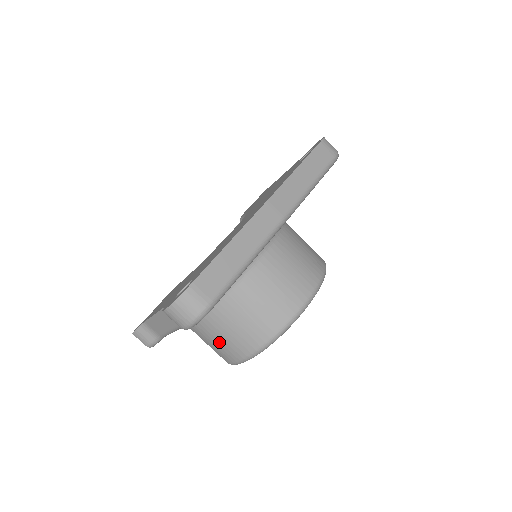
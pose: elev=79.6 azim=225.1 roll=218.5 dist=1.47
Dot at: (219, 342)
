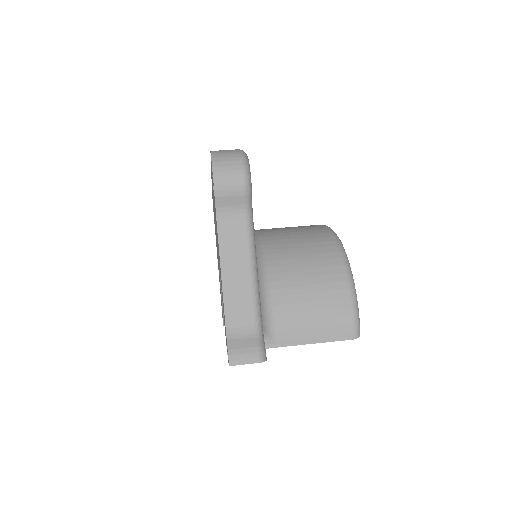
Dot at: (314, 303)
